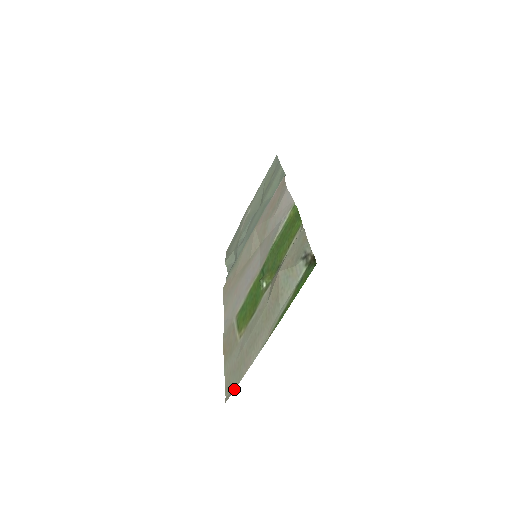
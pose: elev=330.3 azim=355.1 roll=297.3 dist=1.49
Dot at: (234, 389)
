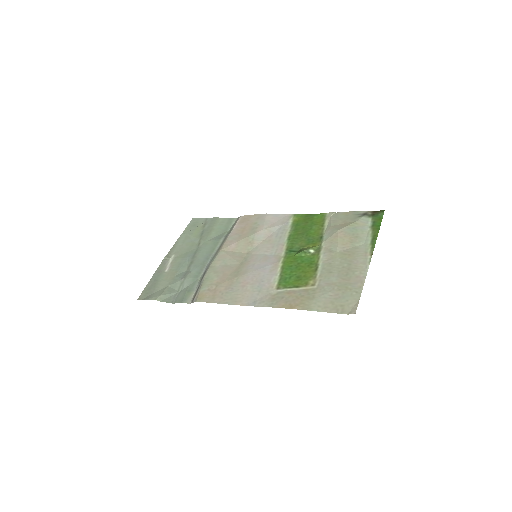
Dot at: (358, 300)
